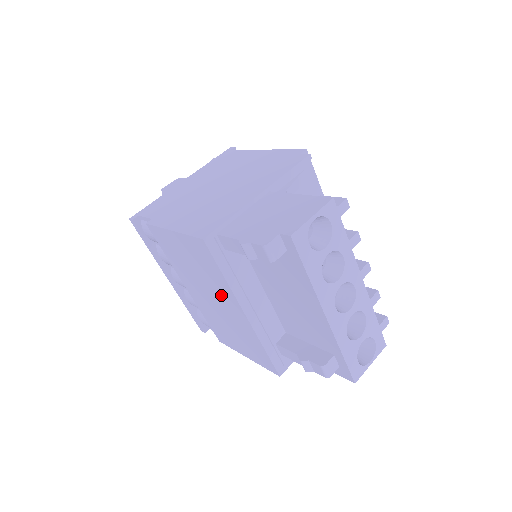
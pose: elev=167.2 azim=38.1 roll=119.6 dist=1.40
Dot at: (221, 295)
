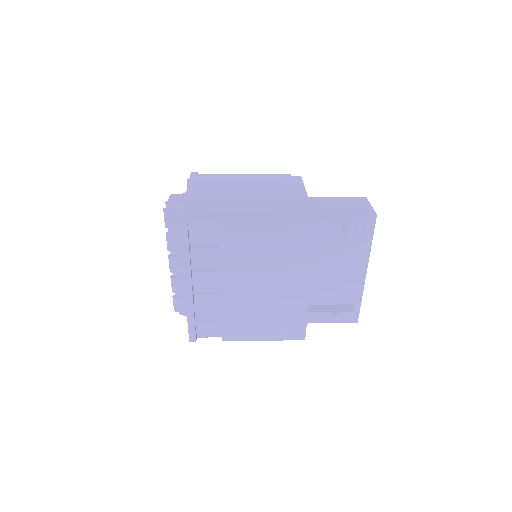
Dot at: (288, 276)
